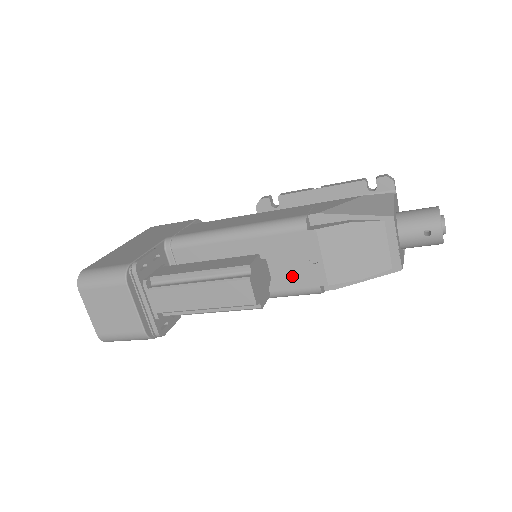
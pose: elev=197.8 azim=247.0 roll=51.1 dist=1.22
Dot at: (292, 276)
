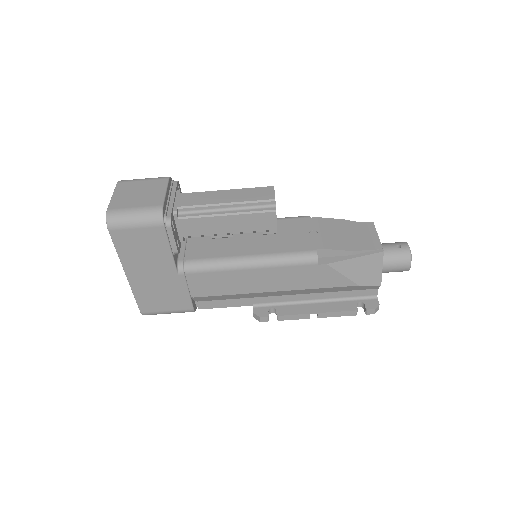
Dot at: (293, 243)
